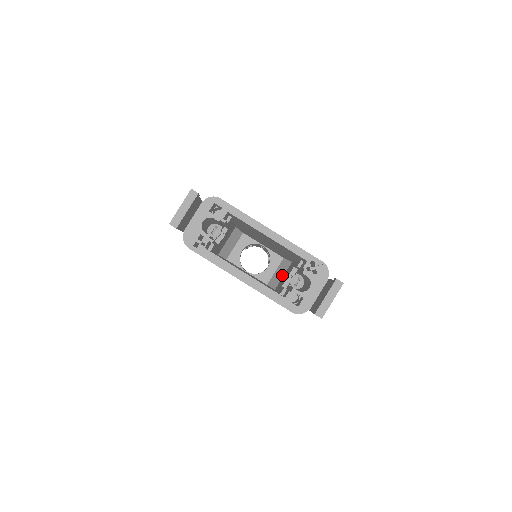
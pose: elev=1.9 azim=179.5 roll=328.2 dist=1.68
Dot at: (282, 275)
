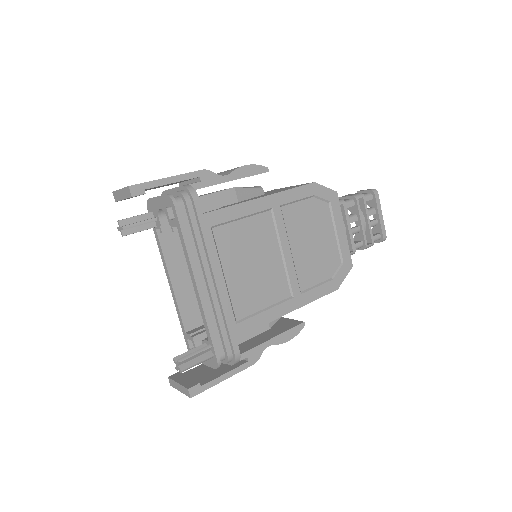
Dot at: occluded
